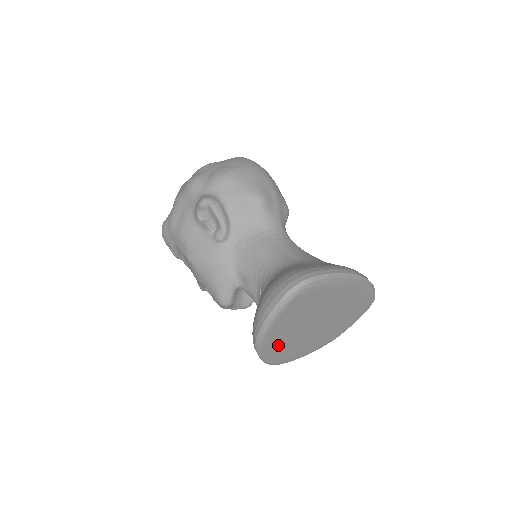
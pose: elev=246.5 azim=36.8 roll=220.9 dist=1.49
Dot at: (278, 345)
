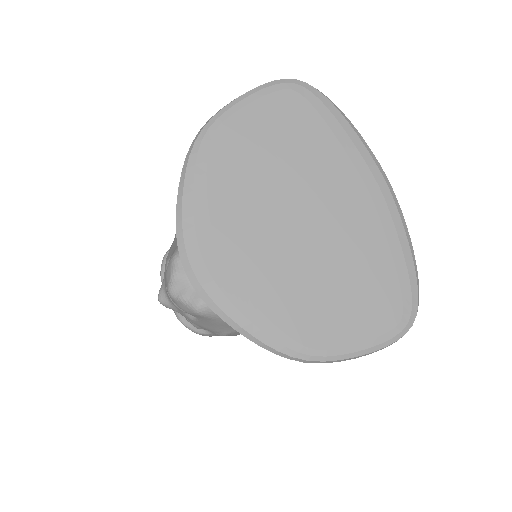
Dot at: (218, 188)
